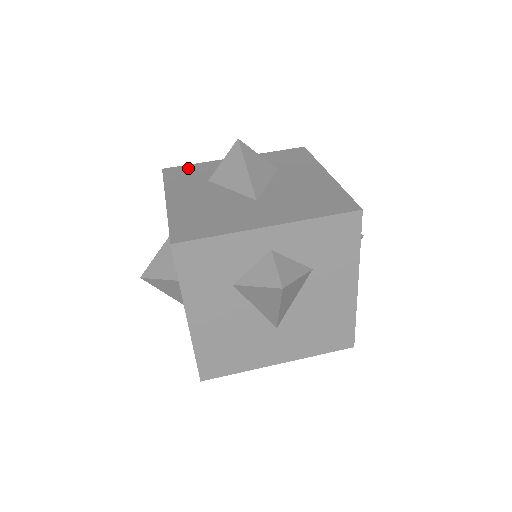
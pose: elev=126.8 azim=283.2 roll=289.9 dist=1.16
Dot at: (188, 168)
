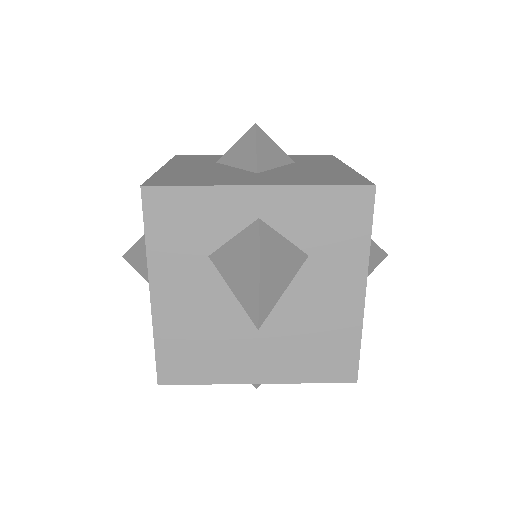
Dot at: (202, 156)
